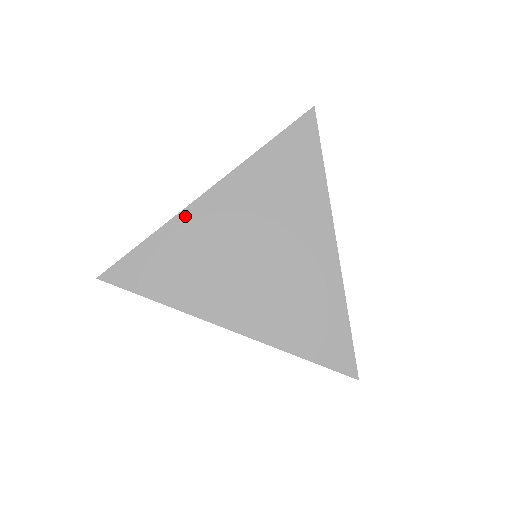
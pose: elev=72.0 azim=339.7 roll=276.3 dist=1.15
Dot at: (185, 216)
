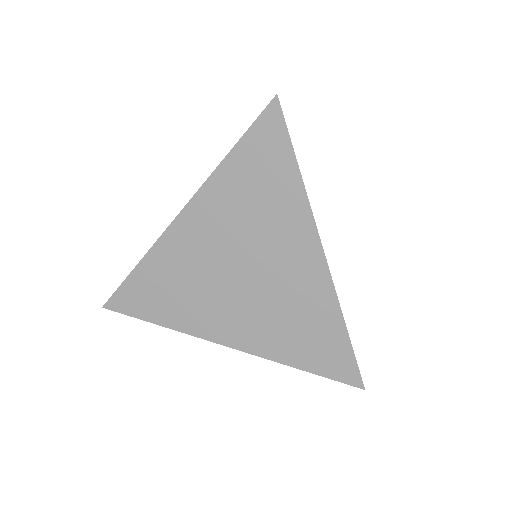
Dot at: (164, 242)
